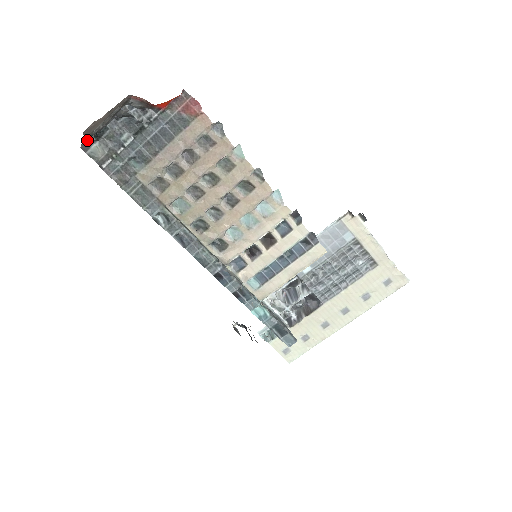
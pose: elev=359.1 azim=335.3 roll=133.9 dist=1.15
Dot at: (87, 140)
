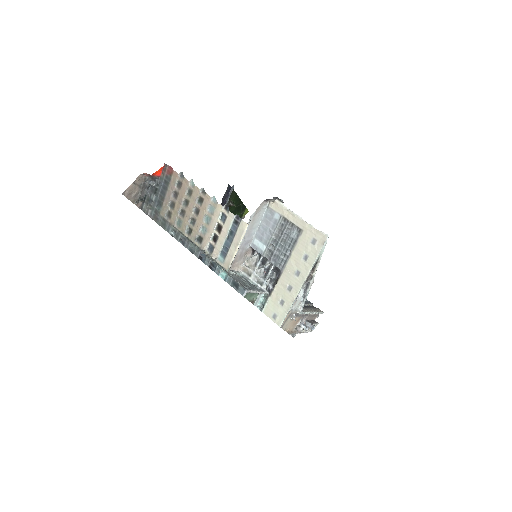
Dot at: (136, 202)
